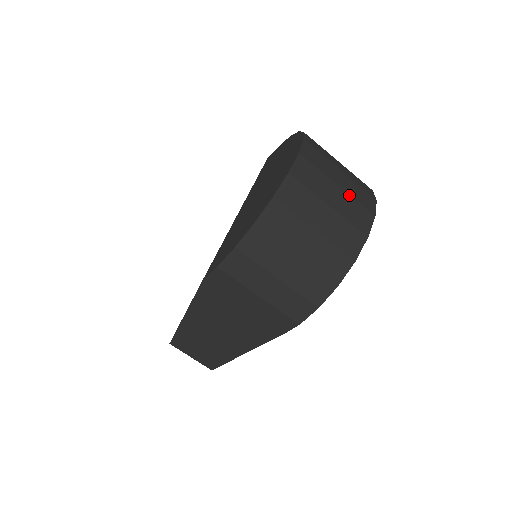
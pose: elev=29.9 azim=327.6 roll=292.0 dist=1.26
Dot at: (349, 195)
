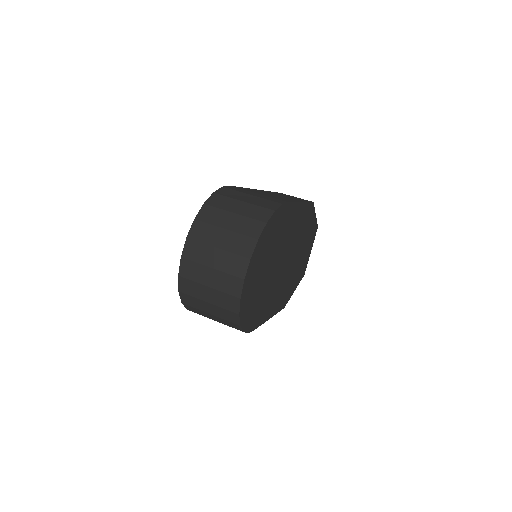
Dot at: (221, 272)
